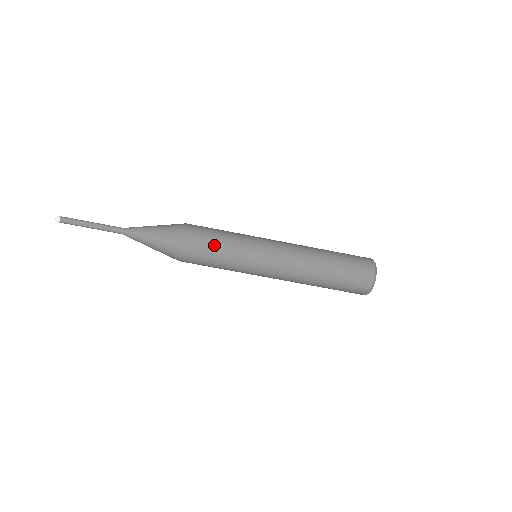
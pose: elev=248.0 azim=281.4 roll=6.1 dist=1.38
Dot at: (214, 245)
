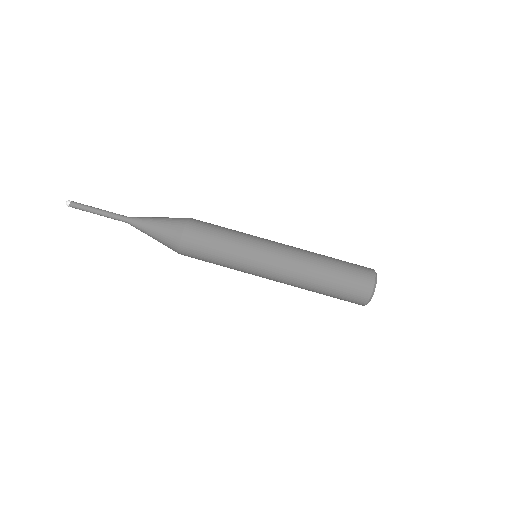
Dot at: (220, 226)
